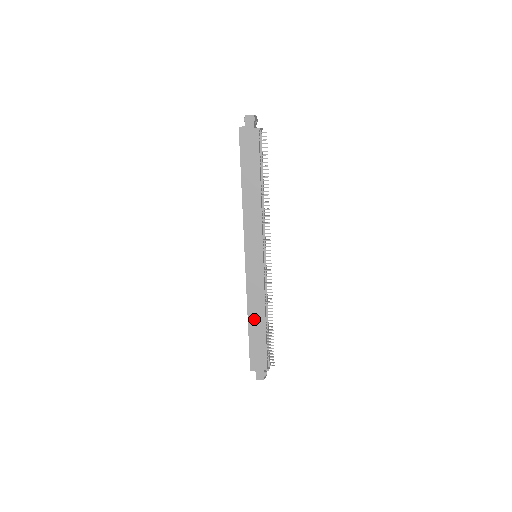
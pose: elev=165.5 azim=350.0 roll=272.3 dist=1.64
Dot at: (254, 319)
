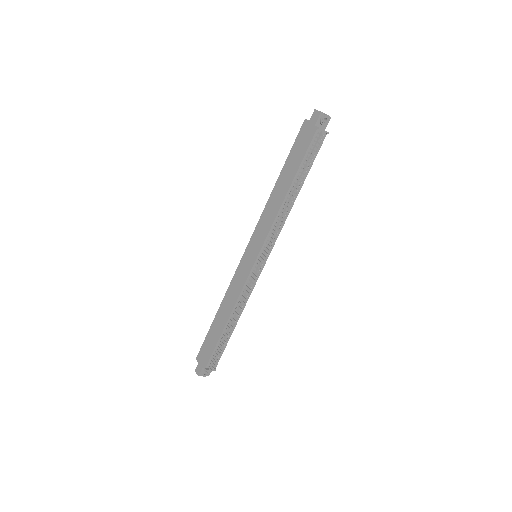
Dot at: (222, 313)
